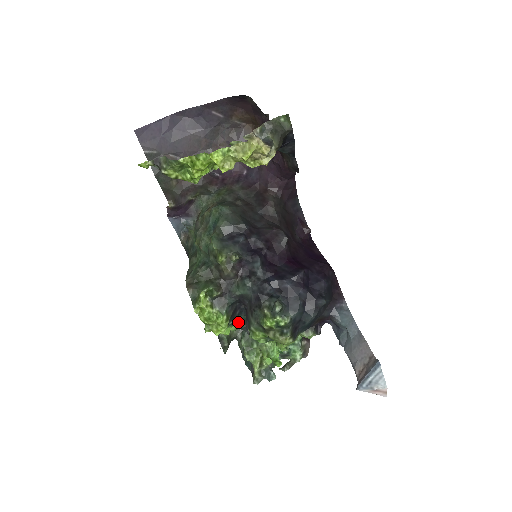
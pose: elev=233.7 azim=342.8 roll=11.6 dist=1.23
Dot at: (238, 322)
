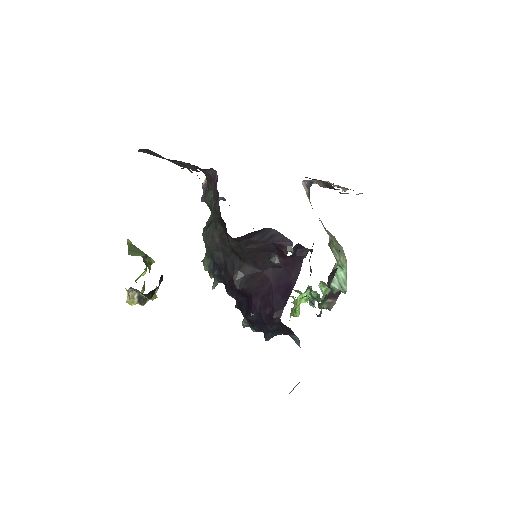
Dot at: occluded
